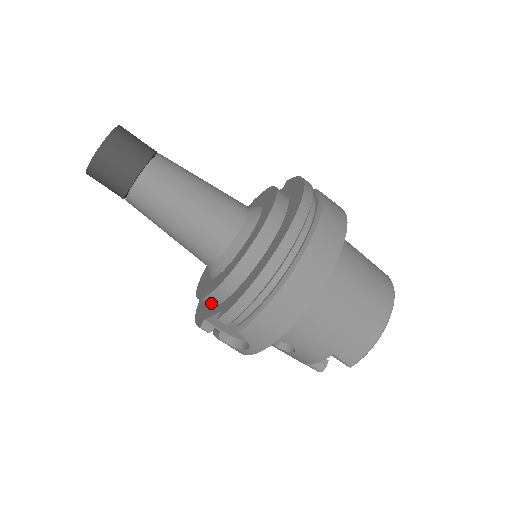
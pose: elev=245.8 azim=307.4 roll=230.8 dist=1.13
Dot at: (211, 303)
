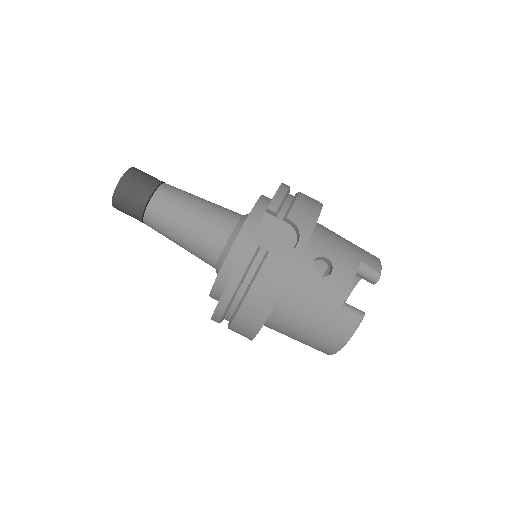
Dot at: (248, 233)
